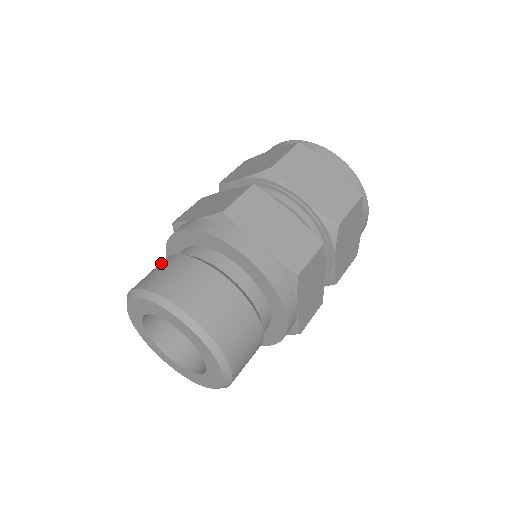
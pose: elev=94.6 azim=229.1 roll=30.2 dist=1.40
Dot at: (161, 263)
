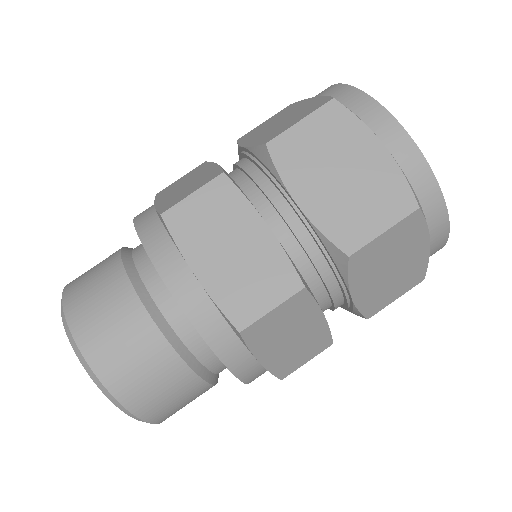
Dot at: (125, 311)
